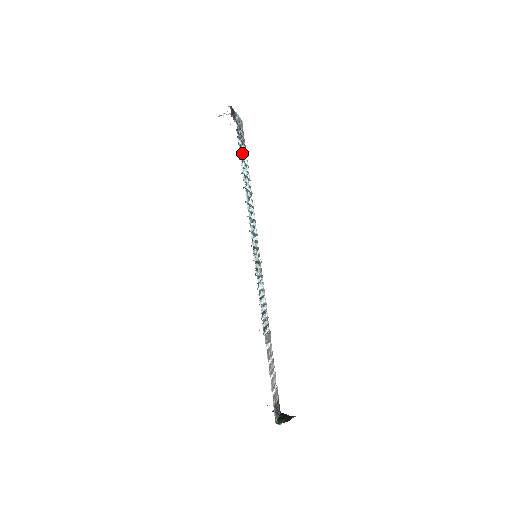
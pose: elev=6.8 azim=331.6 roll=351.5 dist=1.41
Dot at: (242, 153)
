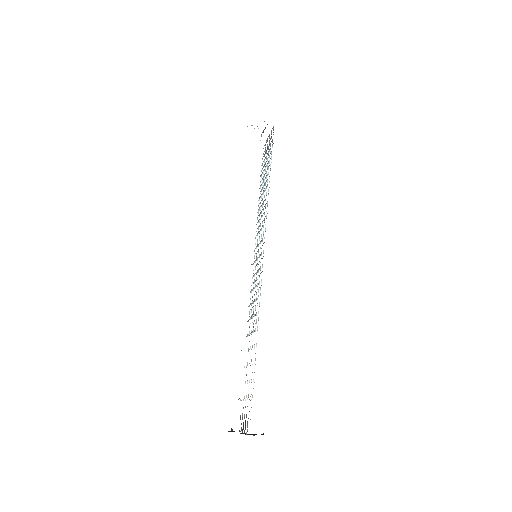
Dot at: occluded
